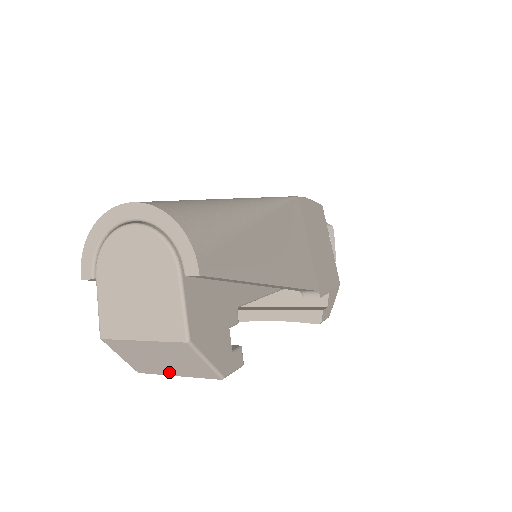
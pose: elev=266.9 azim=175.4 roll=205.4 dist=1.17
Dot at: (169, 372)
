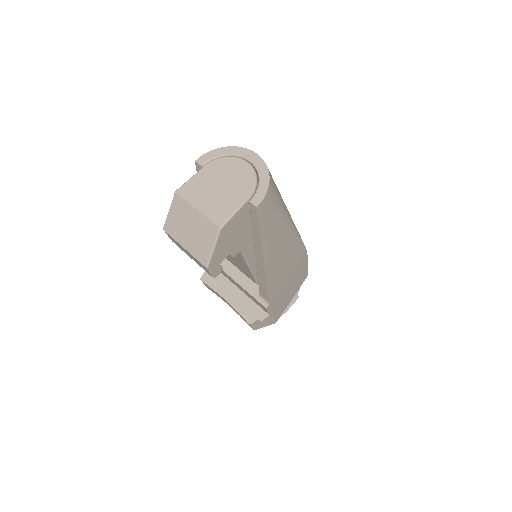
Dot at: (182, 241)
